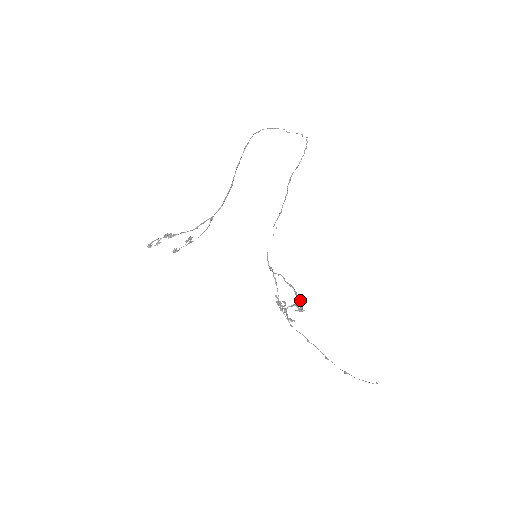
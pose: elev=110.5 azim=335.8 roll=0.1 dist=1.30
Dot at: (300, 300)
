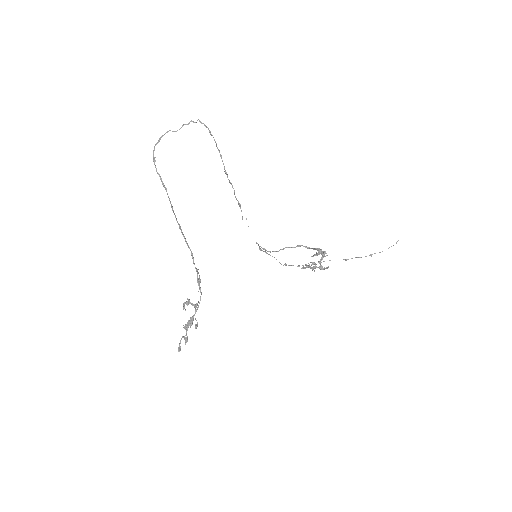
Dot at: (319, 249)
